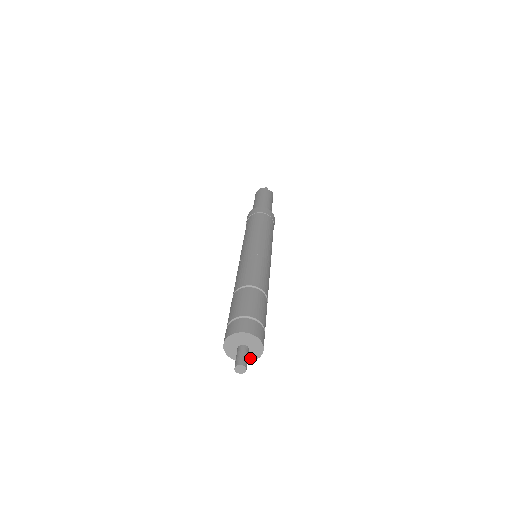
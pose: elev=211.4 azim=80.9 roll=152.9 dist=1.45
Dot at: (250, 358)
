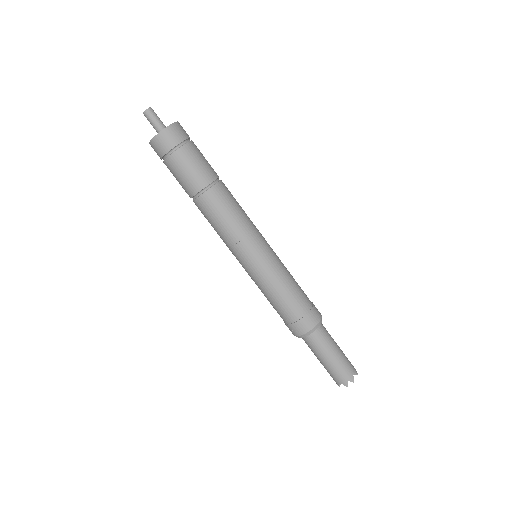
Dot at: (165, 129)
